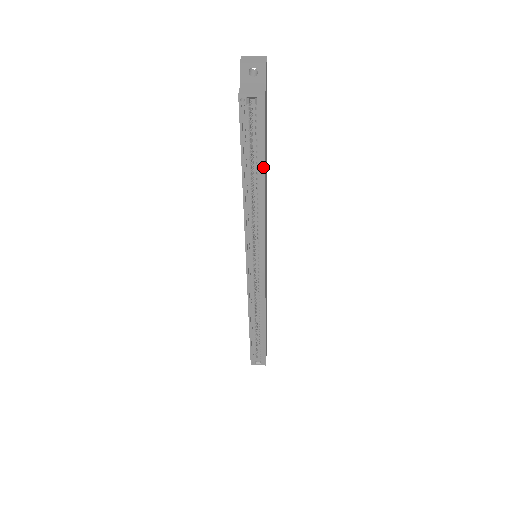
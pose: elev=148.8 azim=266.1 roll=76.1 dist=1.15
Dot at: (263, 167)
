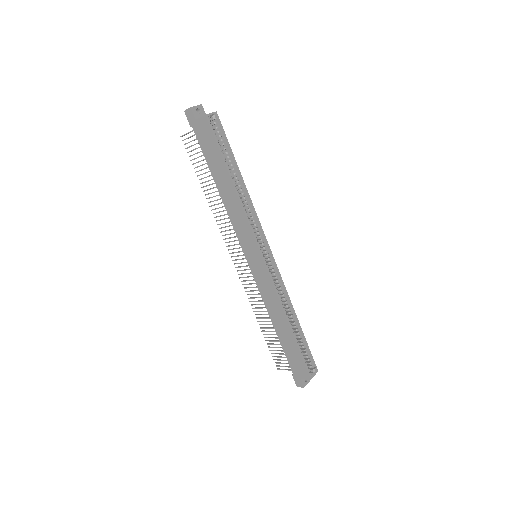
Dot at: (235, 161)
